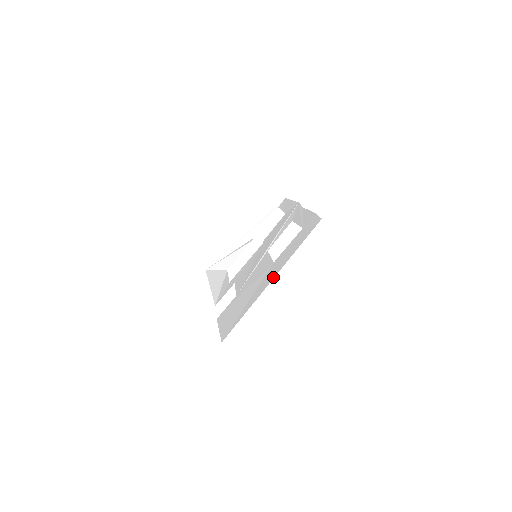
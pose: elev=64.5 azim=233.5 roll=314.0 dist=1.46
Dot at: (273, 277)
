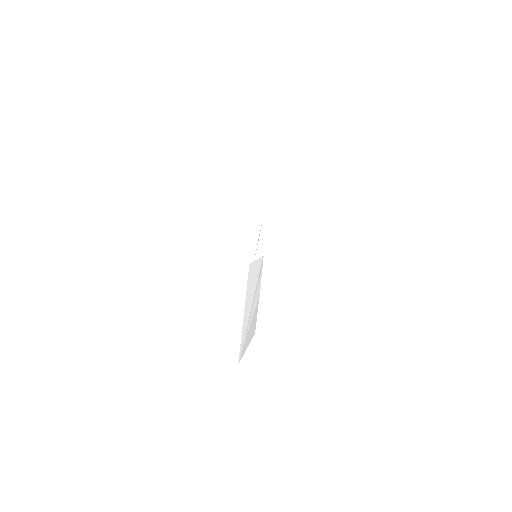
Dot at: occluded
